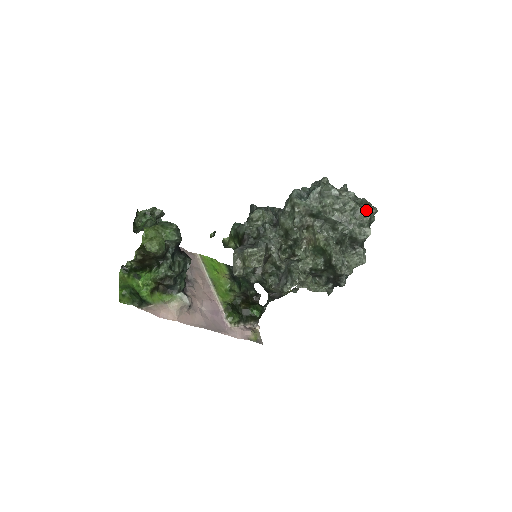
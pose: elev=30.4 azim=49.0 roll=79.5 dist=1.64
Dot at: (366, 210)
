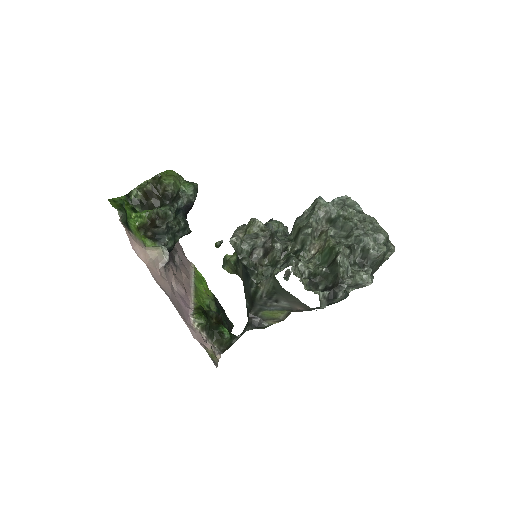
Dot at: (385, 231)
